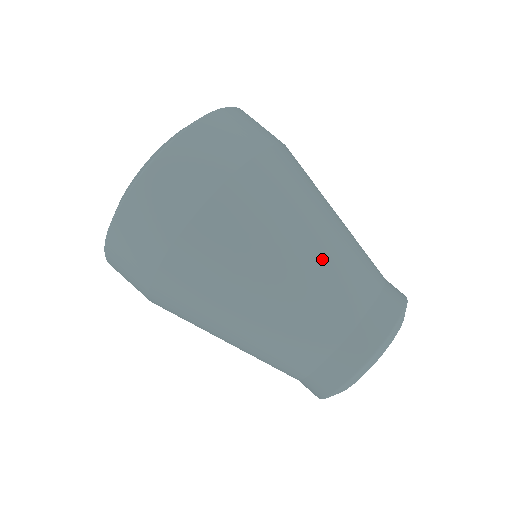
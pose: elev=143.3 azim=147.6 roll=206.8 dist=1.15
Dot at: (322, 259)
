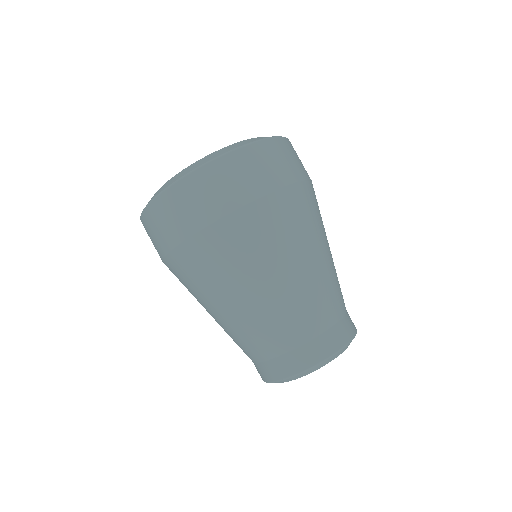
Dot at: (285, 294)
